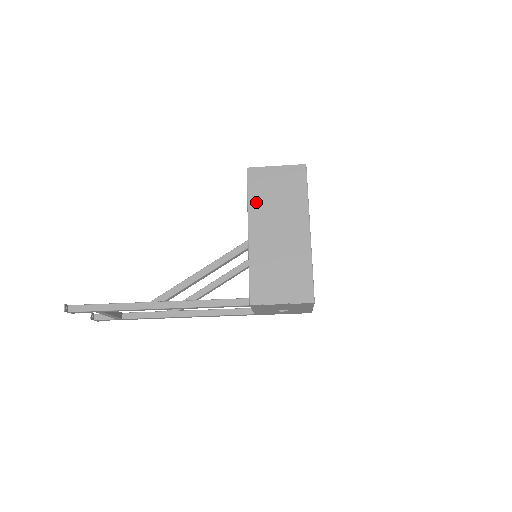
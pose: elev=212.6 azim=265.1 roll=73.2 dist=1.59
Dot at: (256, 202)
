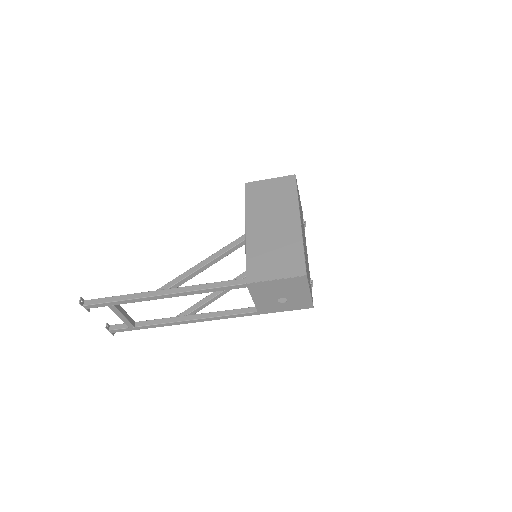
Dot at: (252, 206)
